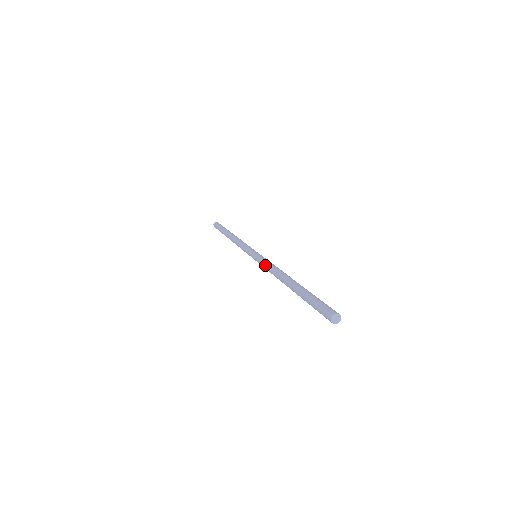
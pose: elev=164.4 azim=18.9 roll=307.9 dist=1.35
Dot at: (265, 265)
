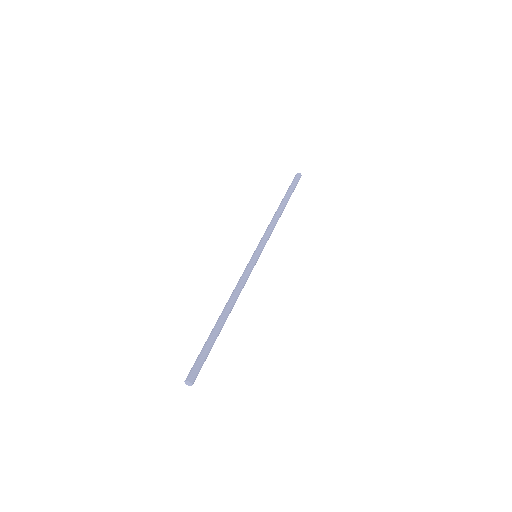
Dot at: (240, 279)
